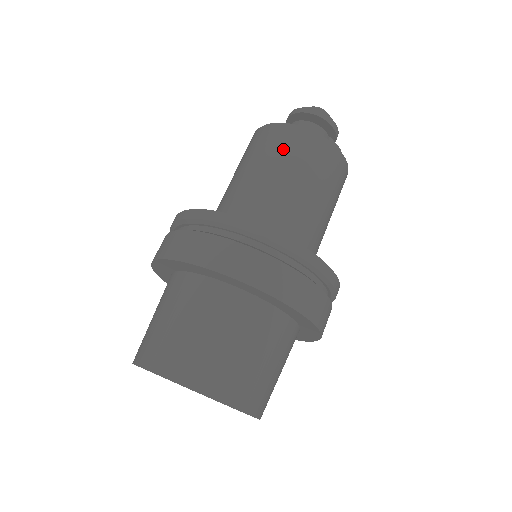
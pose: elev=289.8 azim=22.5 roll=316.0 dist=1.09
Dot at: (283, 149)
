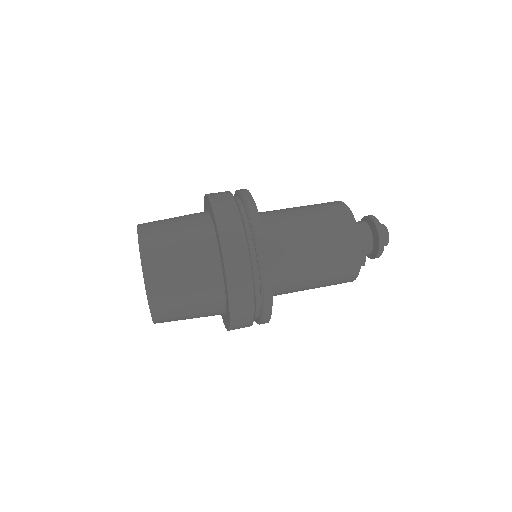
Dot at: (334, 227)
